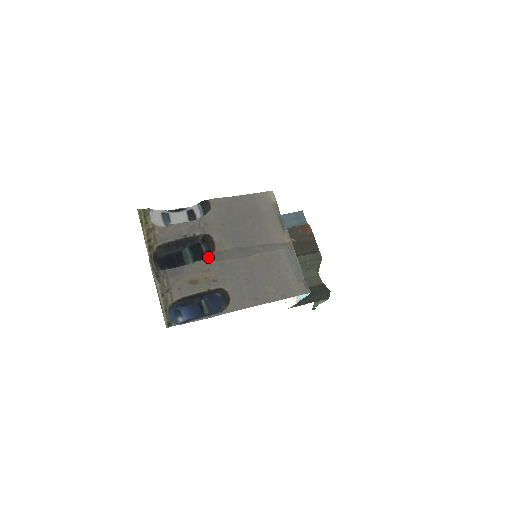
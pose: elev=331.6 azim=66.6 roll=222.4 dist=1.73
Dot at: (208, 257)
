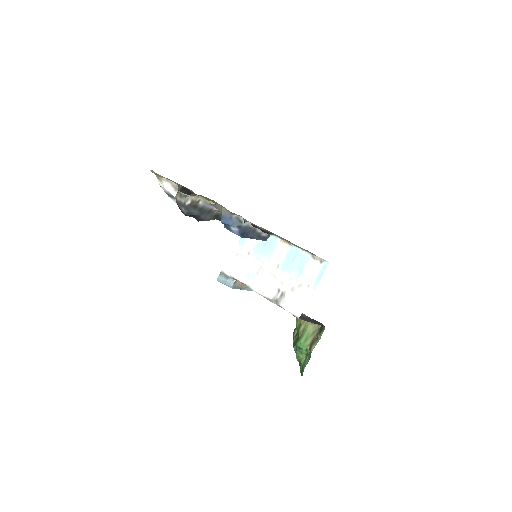
Dot at: occluded
